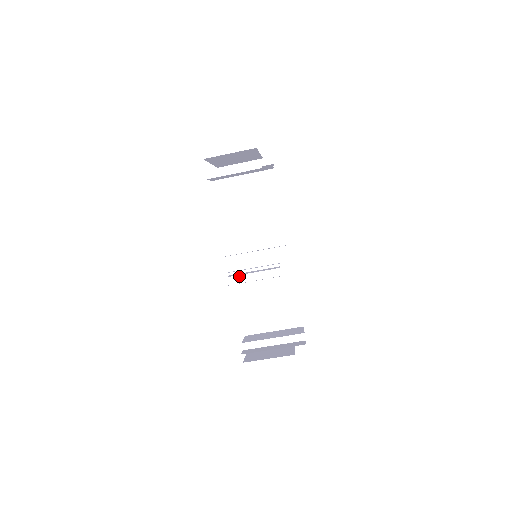
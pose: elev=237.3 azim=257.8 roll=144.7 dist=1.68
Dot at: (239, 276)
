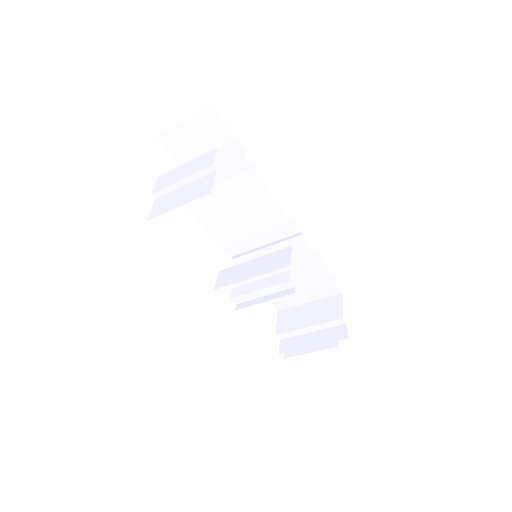
Dot at: (244, 296)
